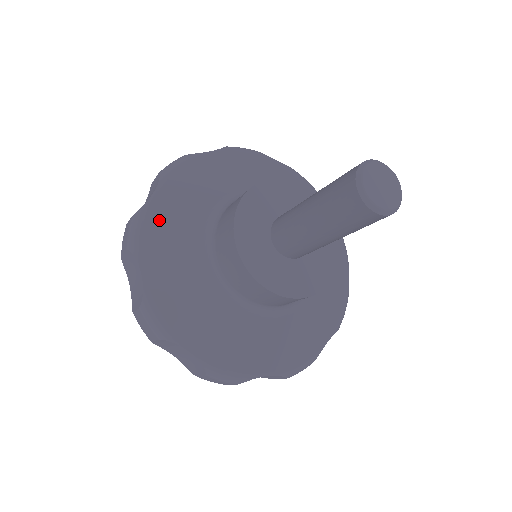
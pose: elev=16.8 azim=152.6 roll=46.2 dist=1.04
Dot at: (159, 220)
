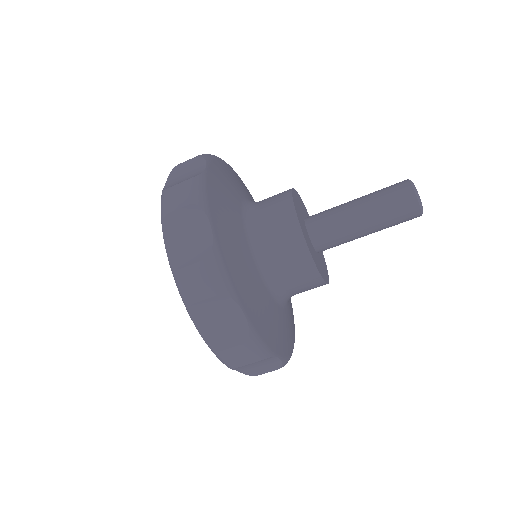
Dot at: (225, 168)
